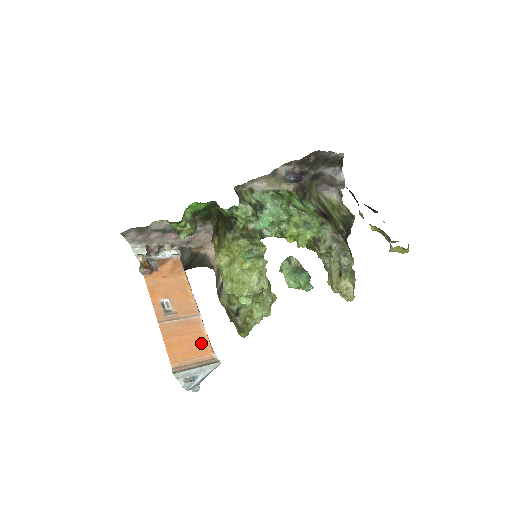
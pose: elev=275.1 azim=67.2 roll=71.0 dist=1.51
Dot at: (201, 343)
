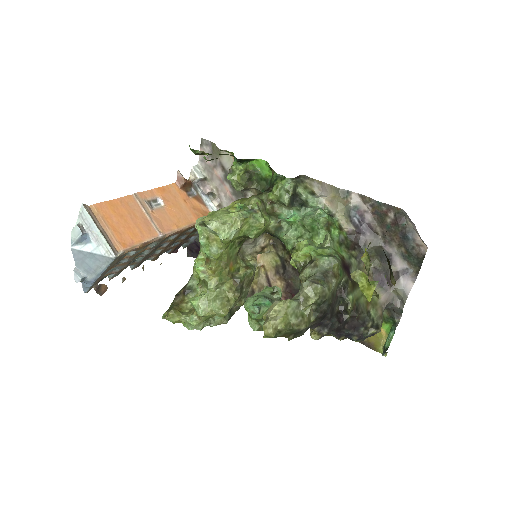
Dot at: (130, 237)
